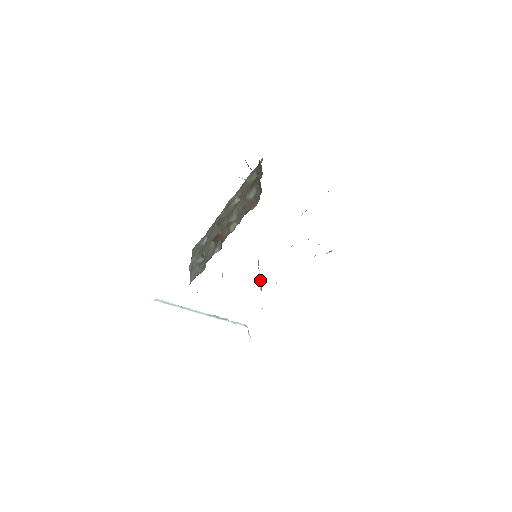
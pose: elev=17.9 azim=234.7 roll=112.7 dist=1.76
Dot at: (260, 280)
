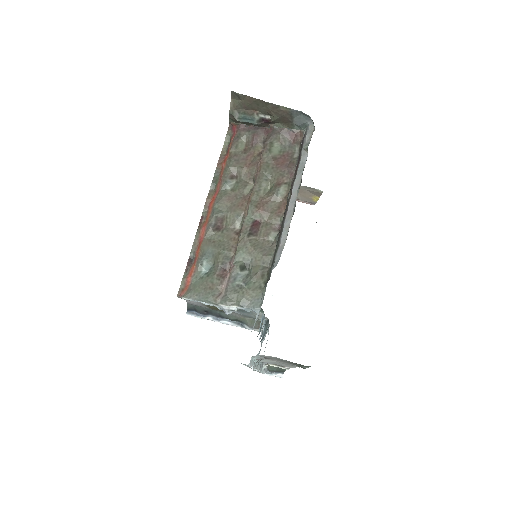
Dot at: (222, 321)
